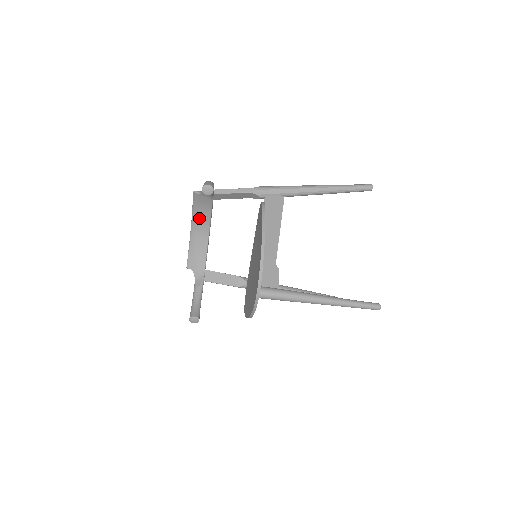
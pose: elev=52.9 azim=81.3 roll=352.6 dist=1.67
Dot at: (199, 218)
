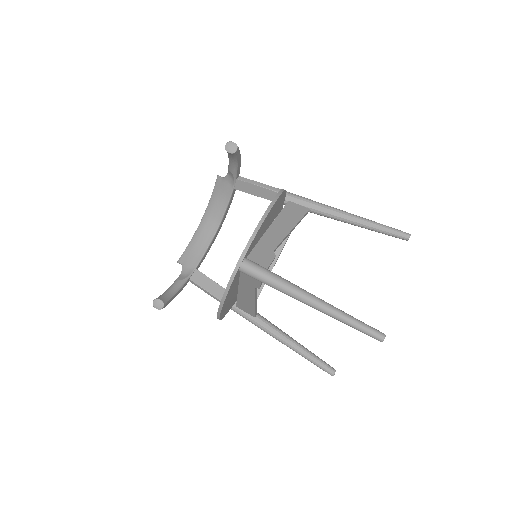
Dot at: (213, 211)
